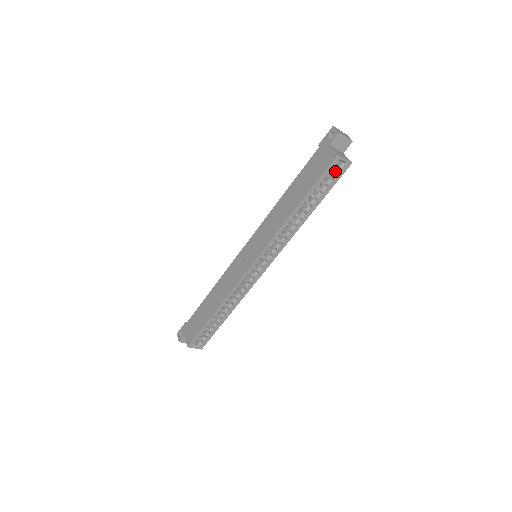
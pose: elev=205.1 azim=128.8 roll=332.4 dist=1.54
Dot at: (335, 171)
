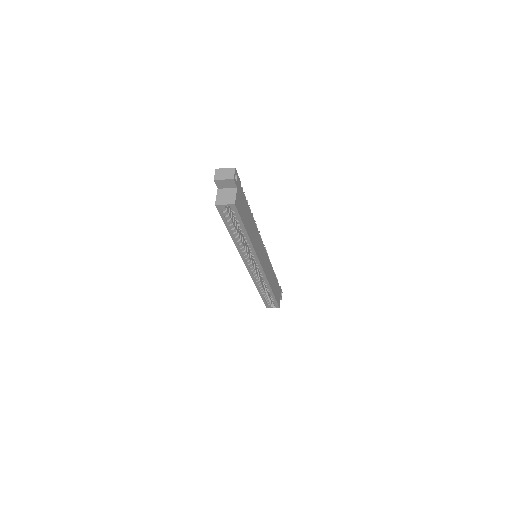
Dot at: (231, 211)
